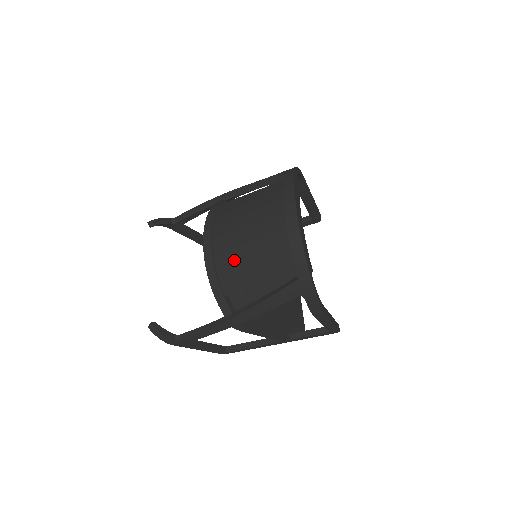
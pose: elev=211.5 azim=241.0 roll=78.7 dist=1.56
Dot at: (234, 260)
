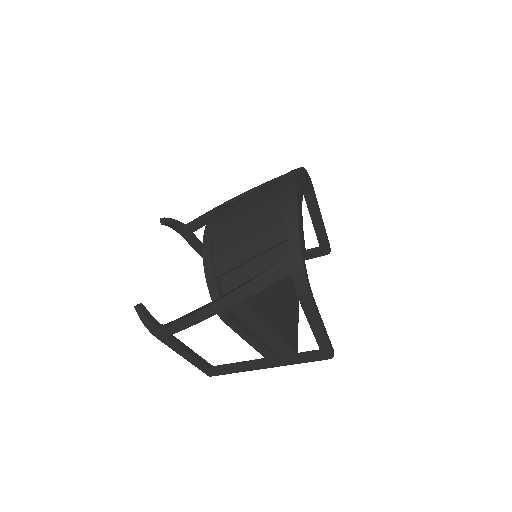
Dot at: (231, 239)
